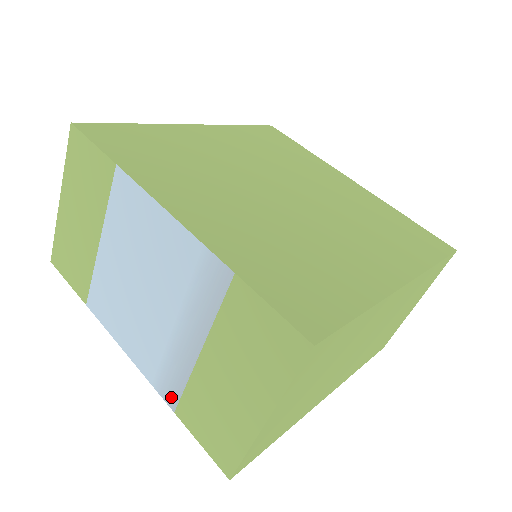
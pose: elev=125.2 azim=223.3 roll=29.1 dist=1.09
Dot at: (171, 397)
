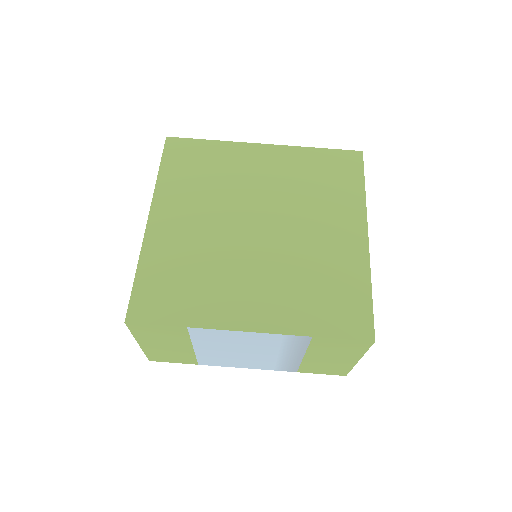
Dot at: (291, 370)
